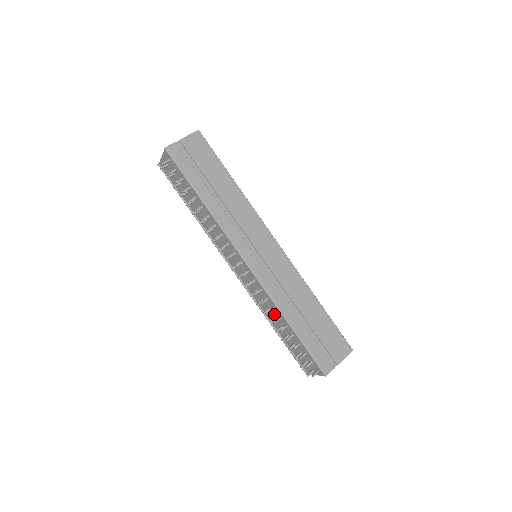
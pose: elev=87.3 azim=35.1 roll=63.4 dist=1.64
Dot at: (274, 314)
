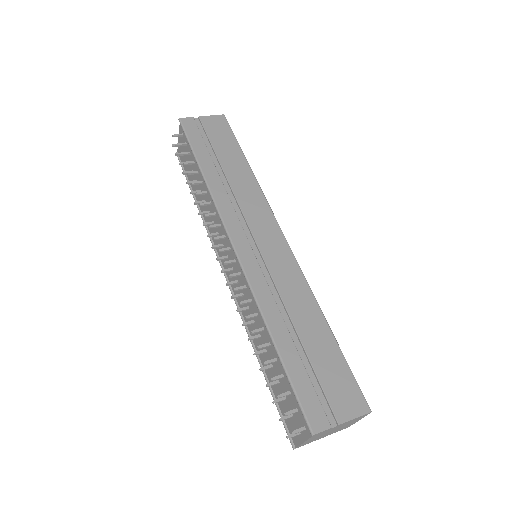
Dot at: occluded
